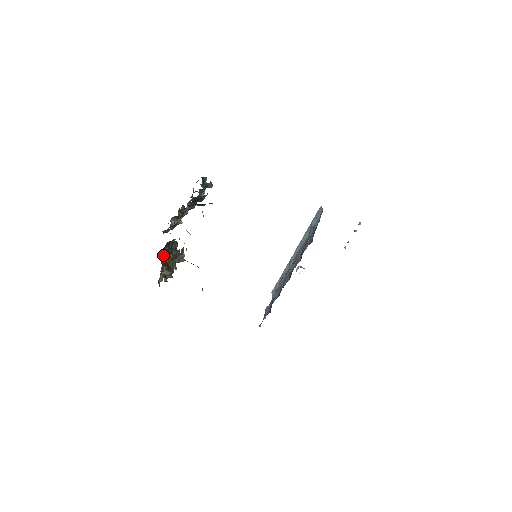
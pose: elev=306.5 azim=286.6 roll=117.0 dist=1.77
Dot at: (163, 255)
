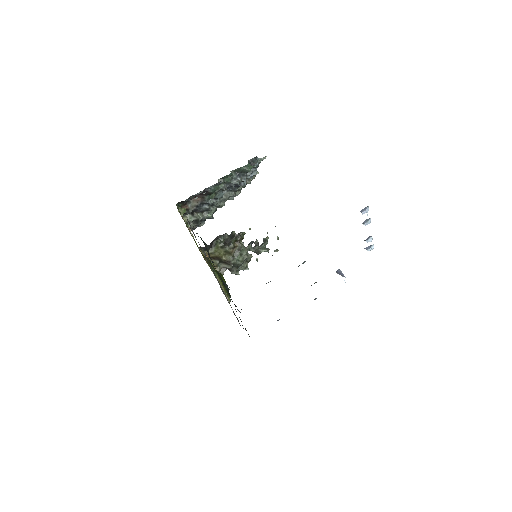
Dot at: (206, 250)
